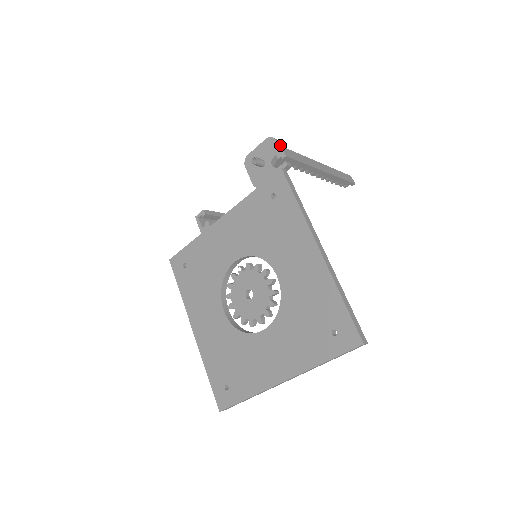
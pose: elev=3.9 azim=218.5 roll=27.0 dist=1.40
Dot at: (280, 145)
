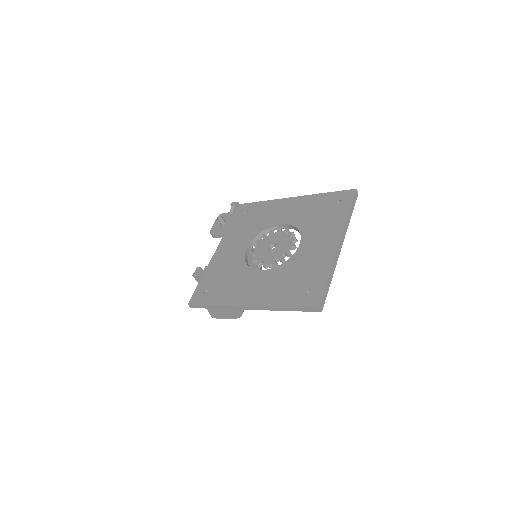
Dot at: occluded
